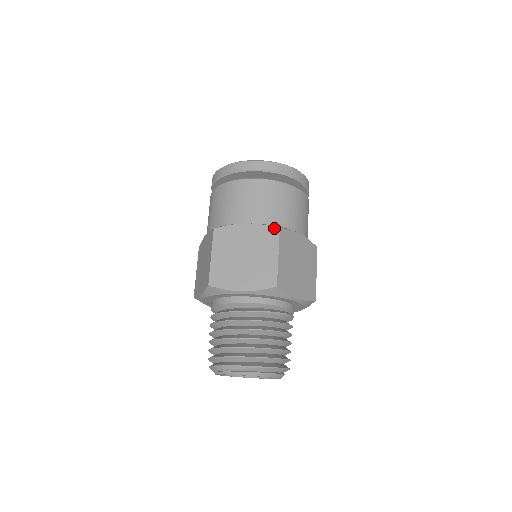
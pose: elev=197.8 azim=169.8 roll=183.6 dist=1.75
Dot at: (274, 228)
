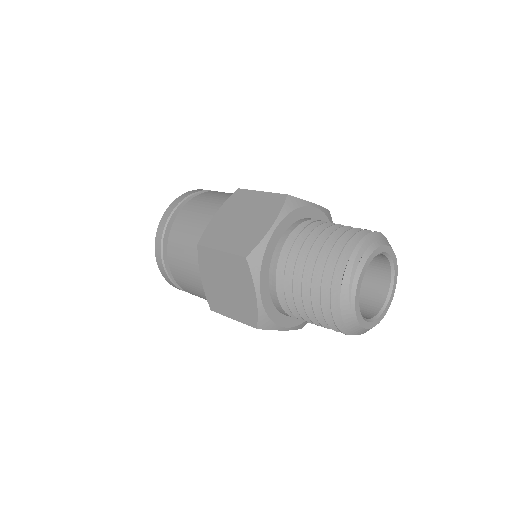
Dot at: (235, 193)
